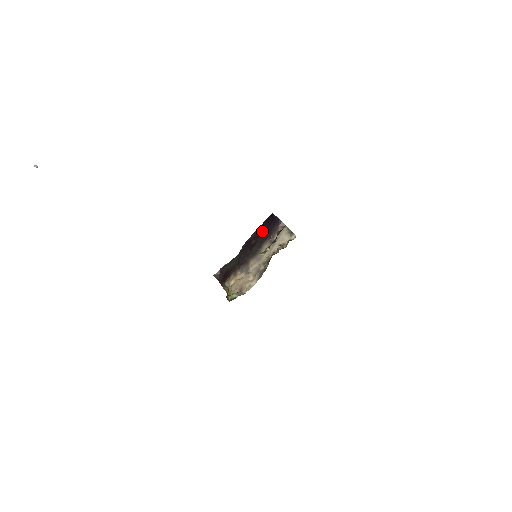
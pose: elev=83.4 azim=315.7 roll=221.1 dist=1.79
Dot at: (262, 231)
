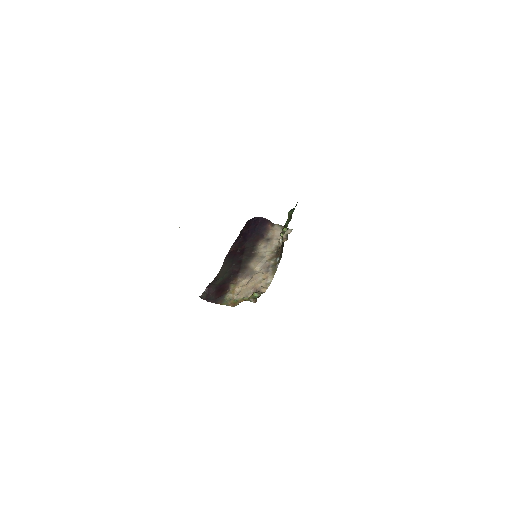
Dot at: (246, 237)
